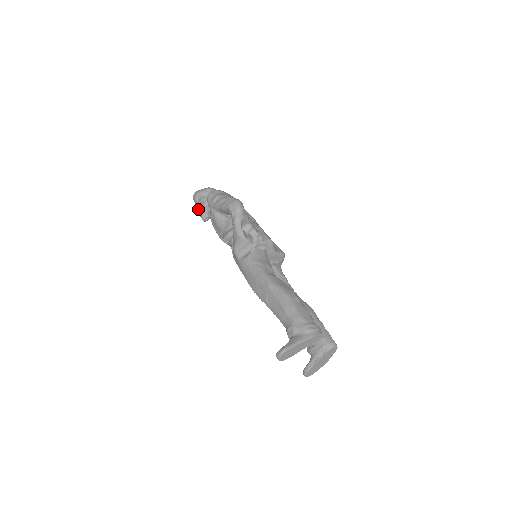
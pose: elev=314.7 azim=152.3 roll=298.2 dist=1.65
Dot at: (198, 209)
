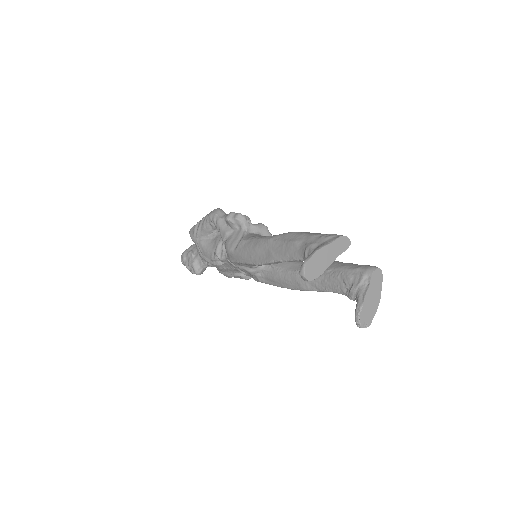
Dot at: (188, 265)
